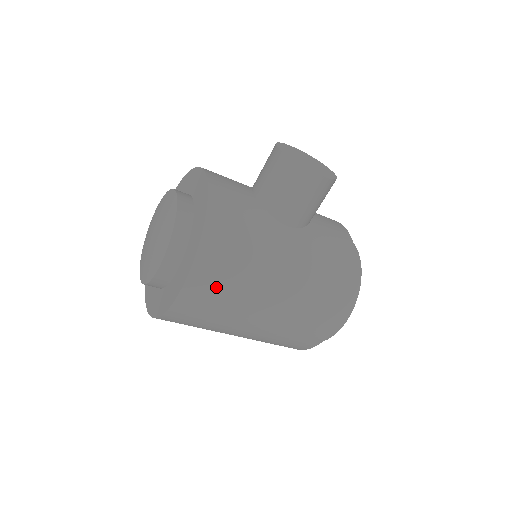
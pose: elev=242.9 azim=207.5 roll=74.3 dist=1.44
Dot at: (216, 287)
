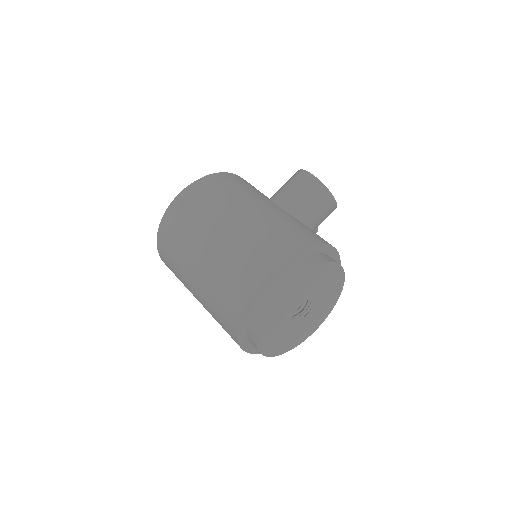
Dot at: (200, 198)
